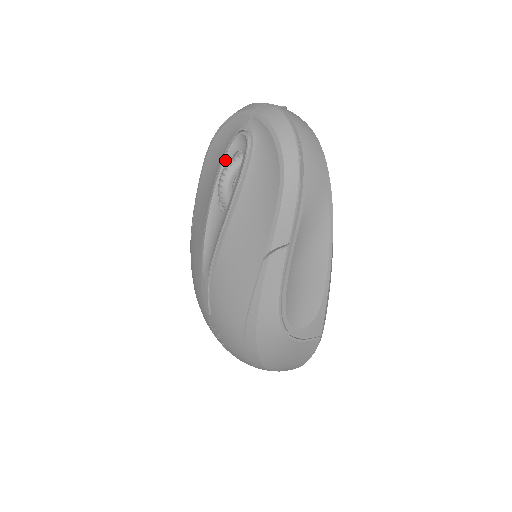
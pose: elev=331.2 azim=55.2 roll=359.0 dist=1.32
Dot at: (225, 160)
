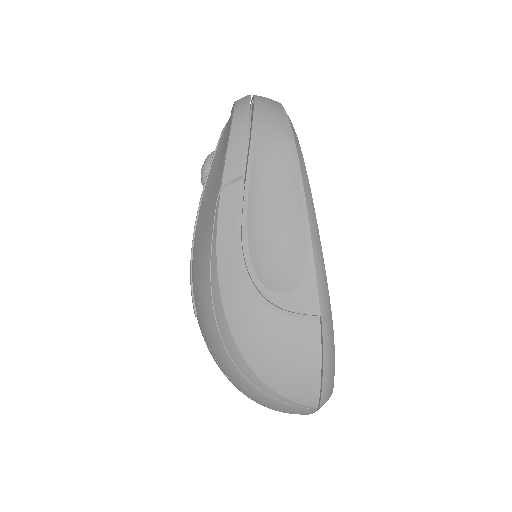
Dot at: occluded
